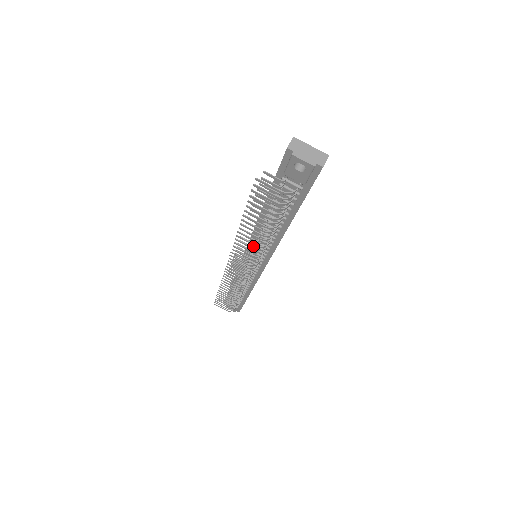
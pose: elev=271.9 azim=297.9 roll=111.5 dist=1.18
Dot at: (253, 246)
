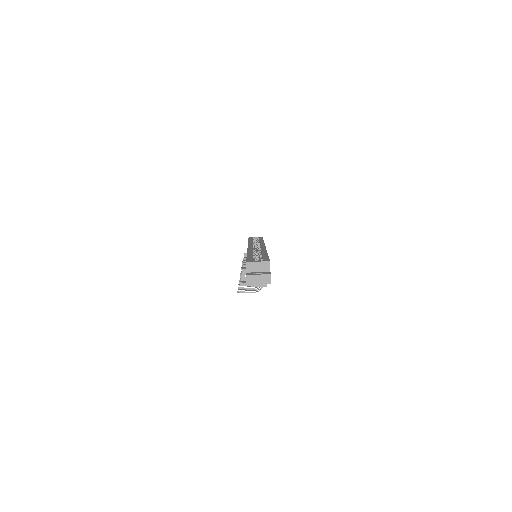
Dot at: occluded
